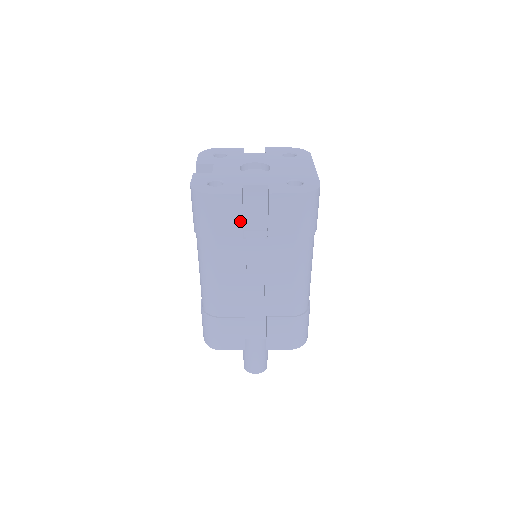
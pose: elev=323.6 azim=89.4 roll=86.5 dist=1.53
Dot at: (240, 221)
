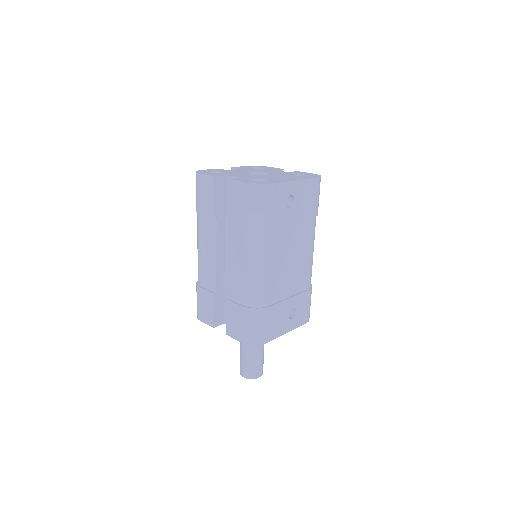
Dot at: (213, 200)
